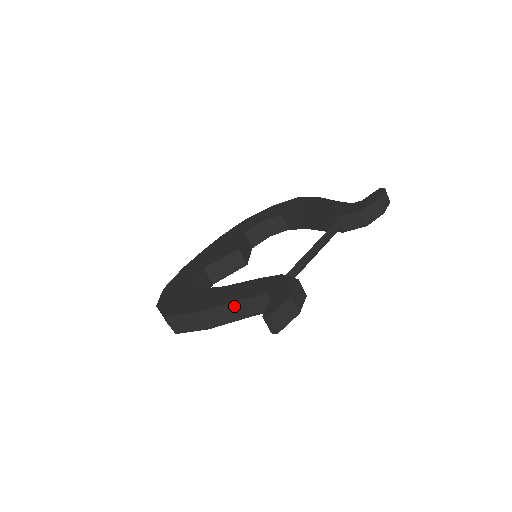
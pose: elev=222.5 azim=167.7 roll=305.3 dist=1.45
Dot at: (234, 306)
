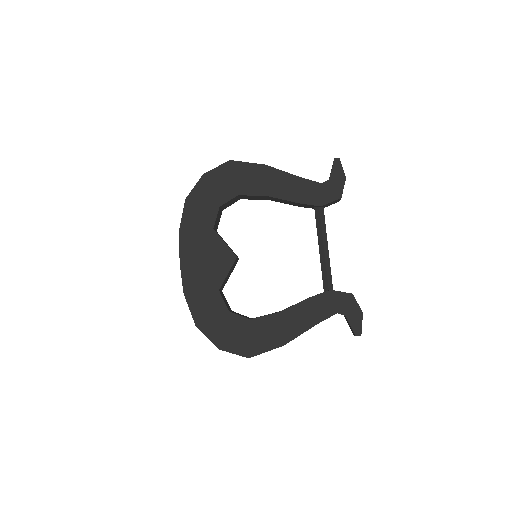
Dot at: (310, 328)
